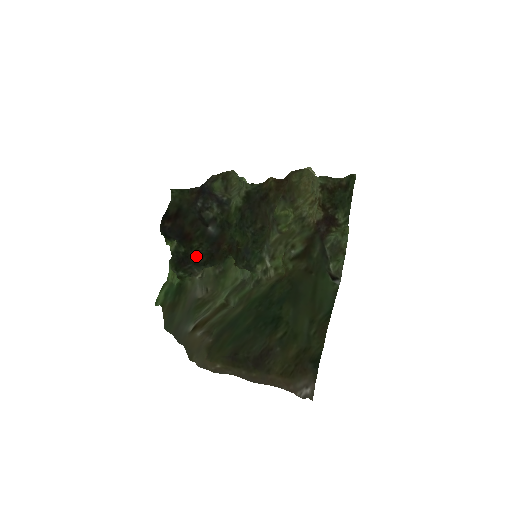
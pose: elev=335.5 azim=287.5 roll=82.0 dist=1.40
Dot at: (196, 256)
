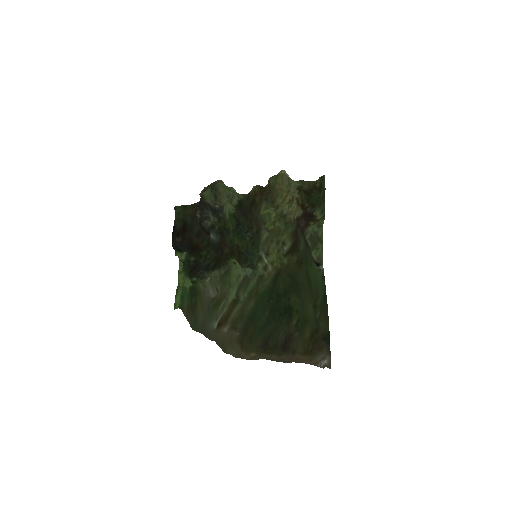
Dot at: (205, 263)
